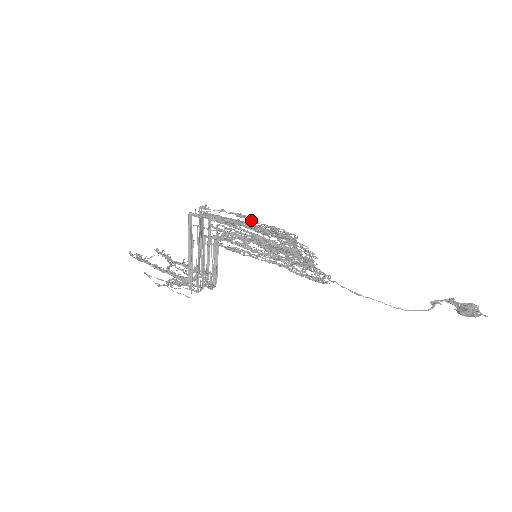
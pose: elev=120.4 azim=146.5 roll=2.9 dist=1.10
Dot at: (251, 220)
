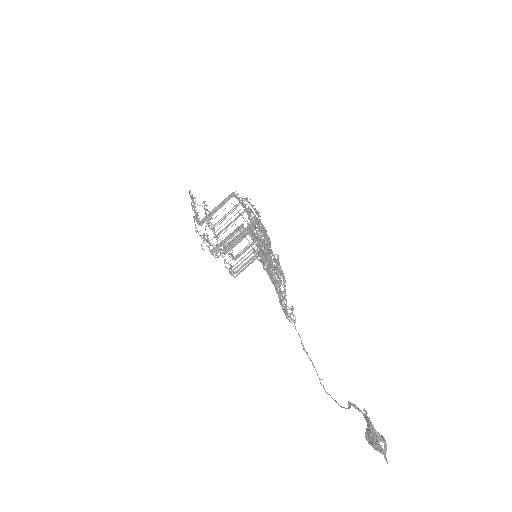
Dot at: occluded
